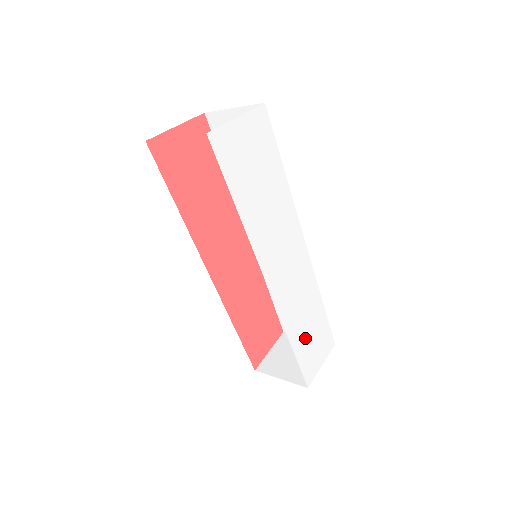
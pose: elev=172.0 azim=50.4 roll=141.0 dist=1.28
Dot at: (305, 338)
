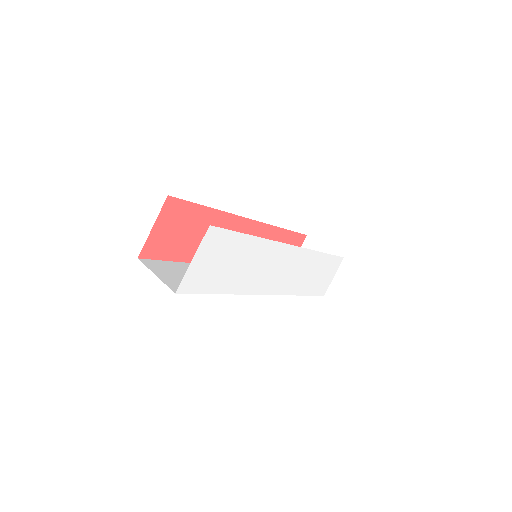
Dot at: (312, 281)
